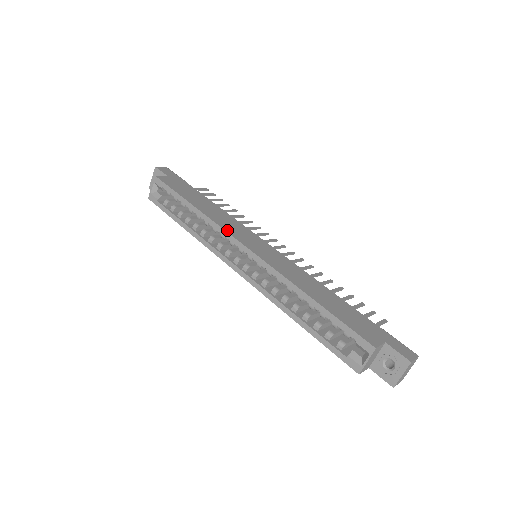
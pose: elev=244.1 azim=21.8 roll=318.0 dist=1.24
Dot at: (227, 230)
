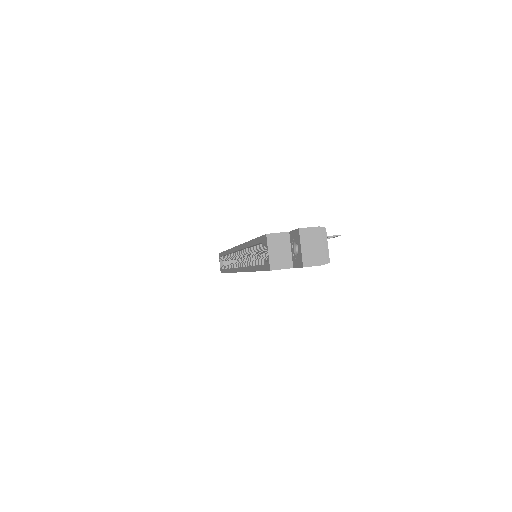
Dot at: occluded
